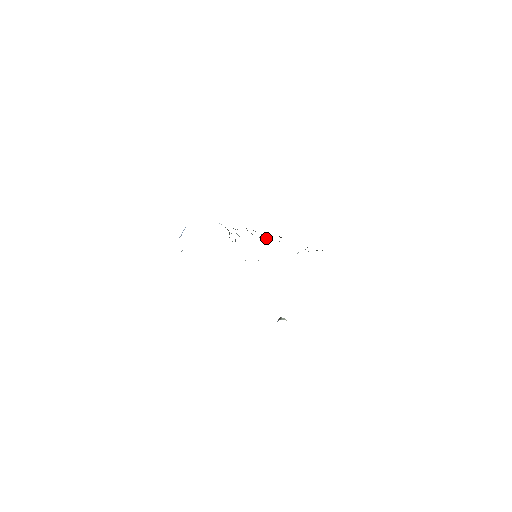
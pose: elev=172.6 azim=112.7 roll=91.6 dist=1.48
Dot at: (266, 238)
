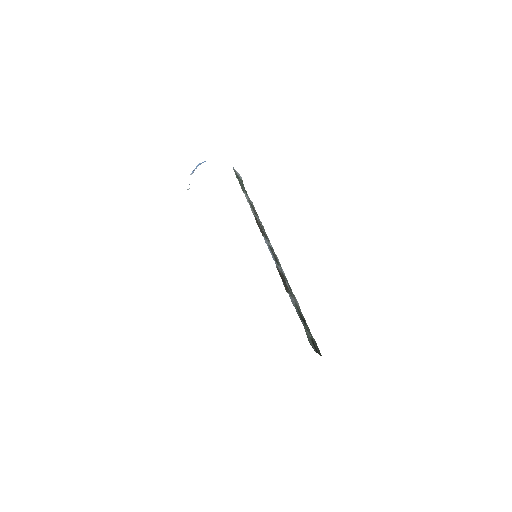
Dot at: (271, 247)
